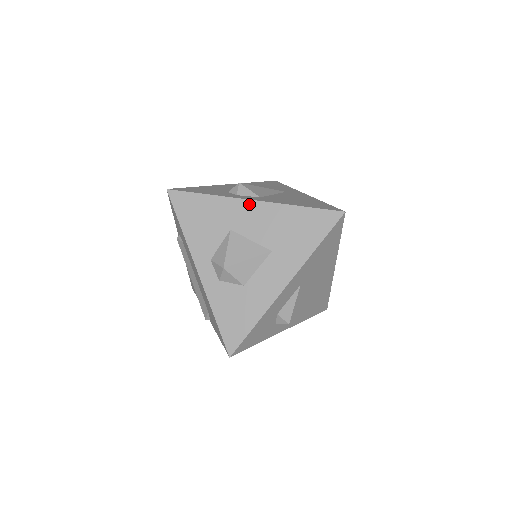
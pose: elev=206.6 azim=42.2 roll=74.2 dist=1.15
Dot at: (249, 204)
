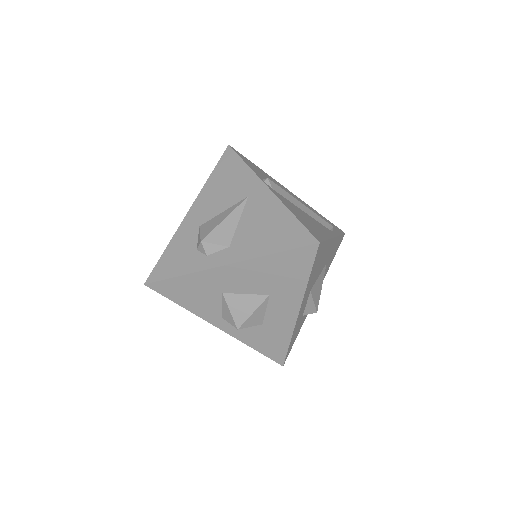
Dot at: (224, 269)
